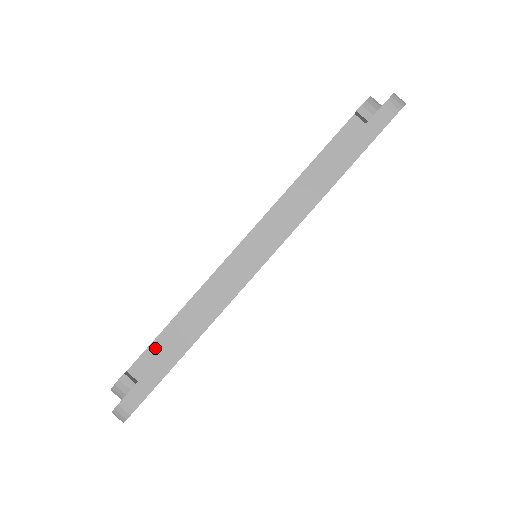
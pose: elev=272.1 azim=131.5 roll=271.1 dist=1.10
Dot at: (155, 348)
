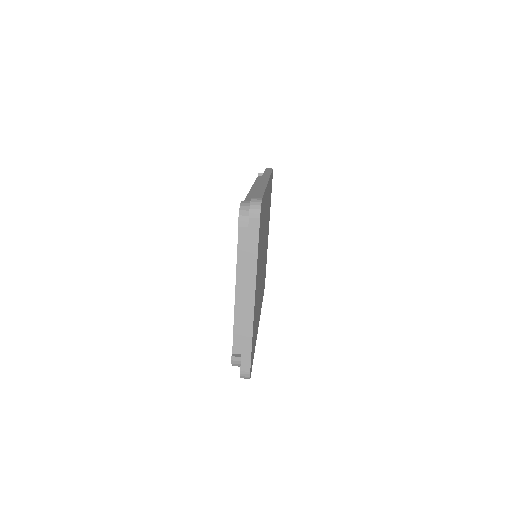
Dot at: occluded
